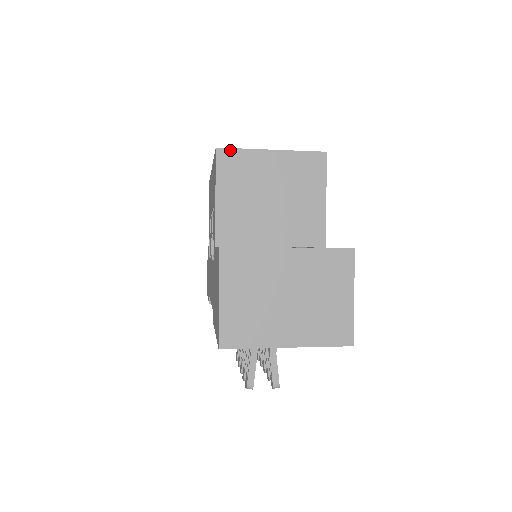
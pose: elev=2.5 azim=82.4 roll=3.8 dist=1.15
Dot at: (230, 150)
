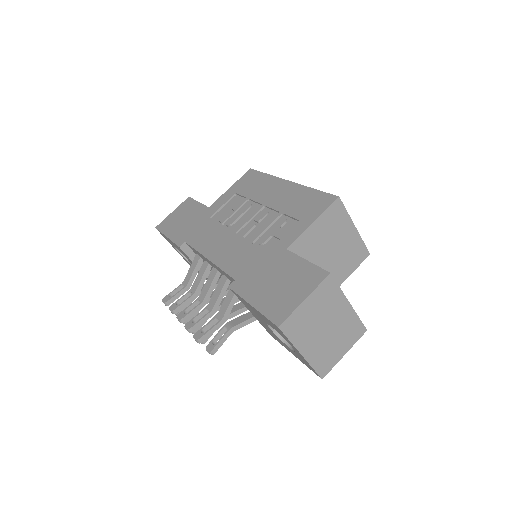
Dot at: (343, 205)
